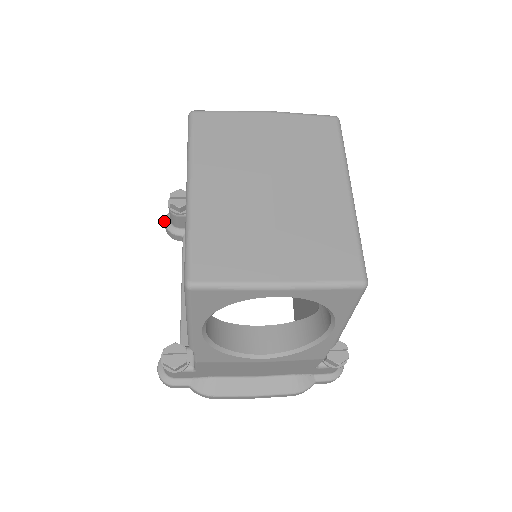
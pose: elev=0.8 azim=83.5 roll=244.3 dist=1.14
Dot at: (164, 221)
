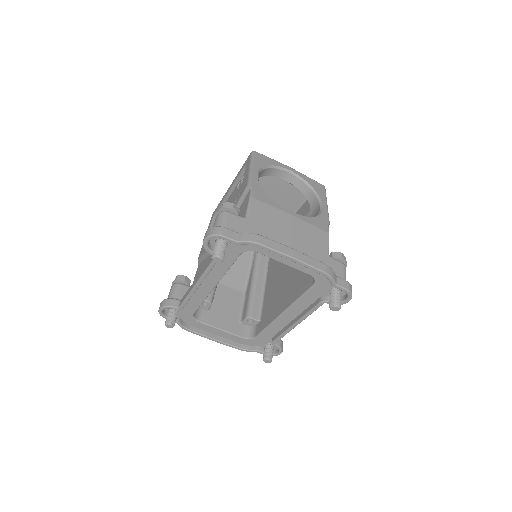
Dot at: (161, 302)
